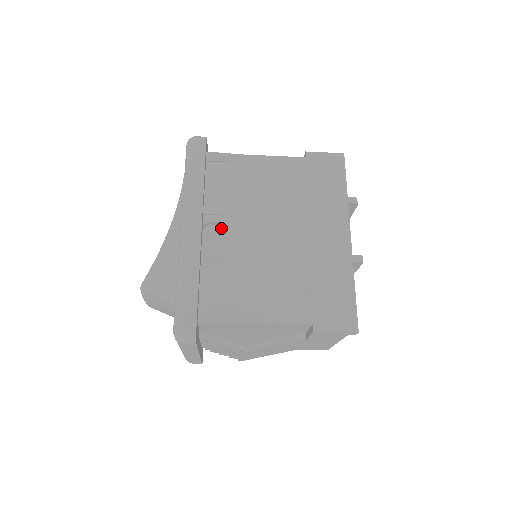
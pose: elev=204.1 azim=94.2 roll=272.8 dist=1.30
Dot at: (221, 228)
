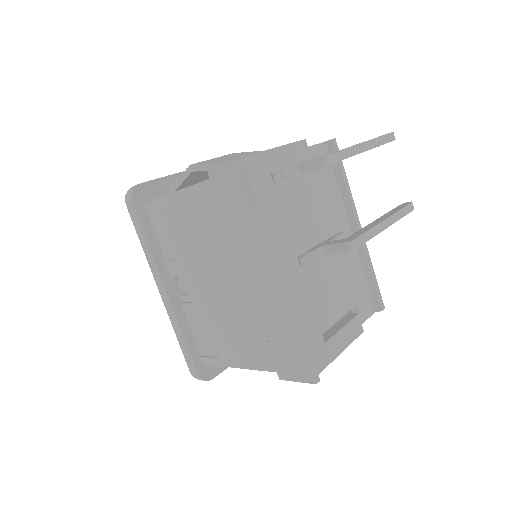
Dot at: occluded
